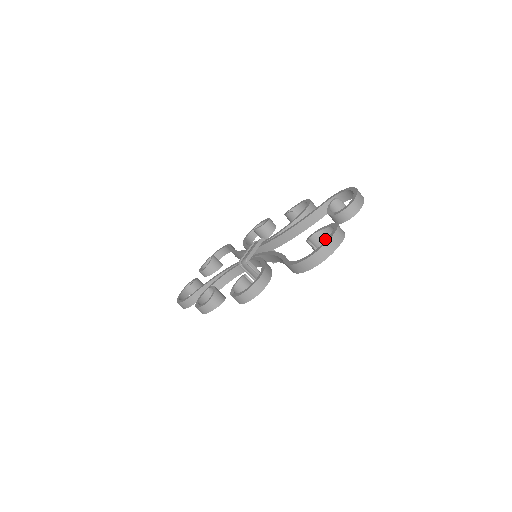
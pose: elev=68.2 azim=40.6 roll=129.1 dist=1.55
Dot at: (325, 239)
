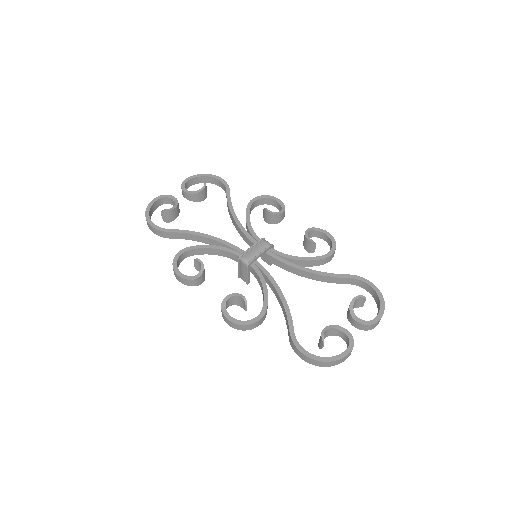
Dot at: (333, 333)
